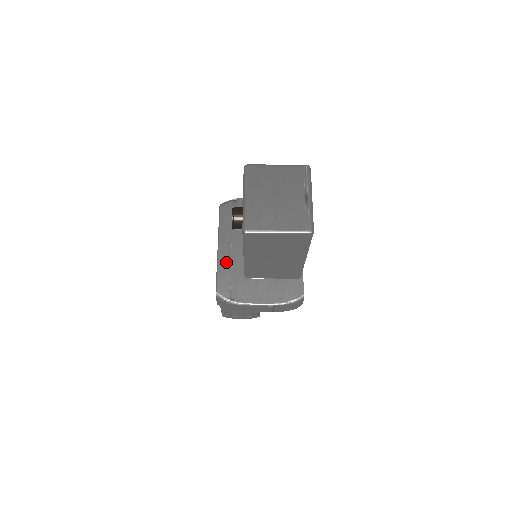
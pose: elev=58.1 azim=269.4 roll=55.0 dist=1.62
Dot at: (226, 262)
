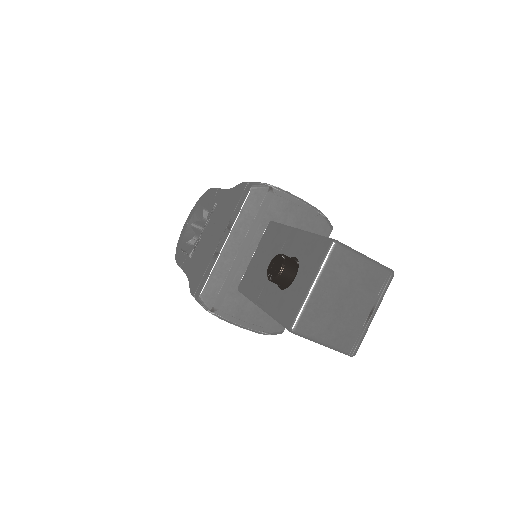
Dot at: (226, 264)
